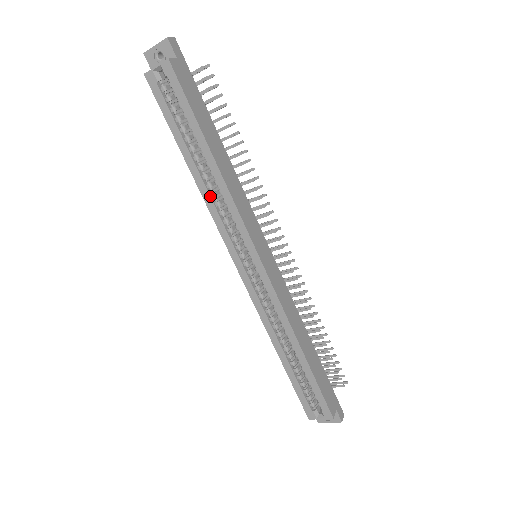
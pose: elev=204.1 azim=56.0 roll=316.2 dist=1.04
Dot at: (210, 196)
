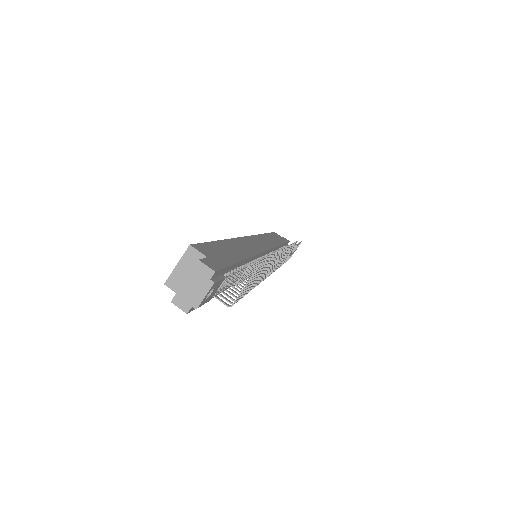
Dot at: occluded
